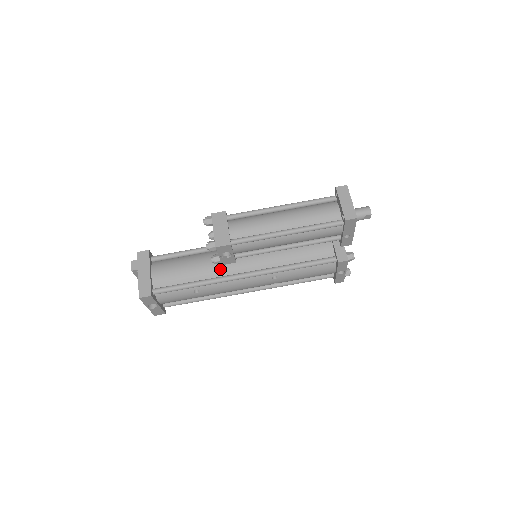
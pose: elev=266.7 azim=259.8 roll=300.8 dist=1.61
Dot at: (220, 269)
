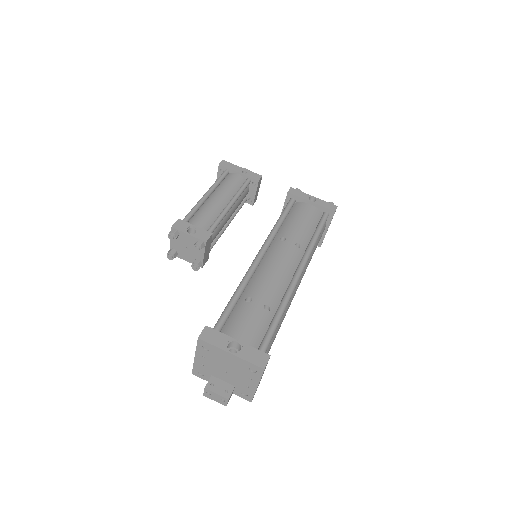
Dot at: occluded
